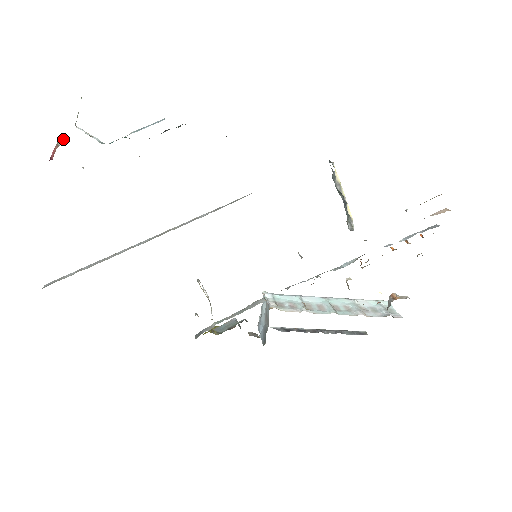
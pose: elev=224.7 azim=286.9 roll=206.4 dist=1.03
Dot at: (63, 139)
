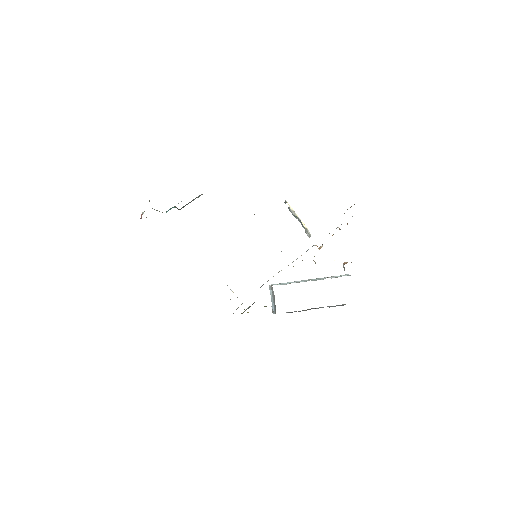
Dot at: occluded
